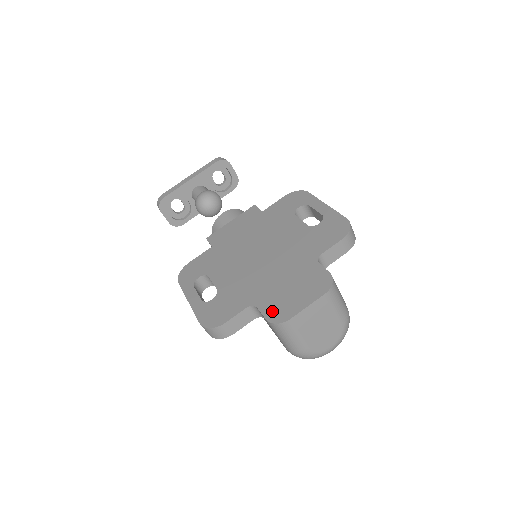
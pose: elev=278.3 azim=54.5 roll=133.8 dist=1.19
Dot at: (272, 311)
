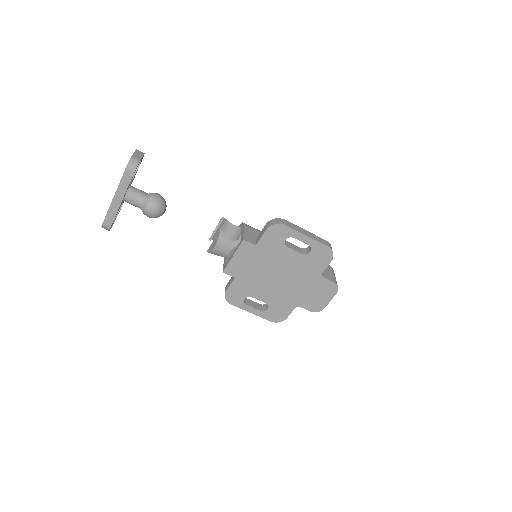
Dot at: (312, 307)
